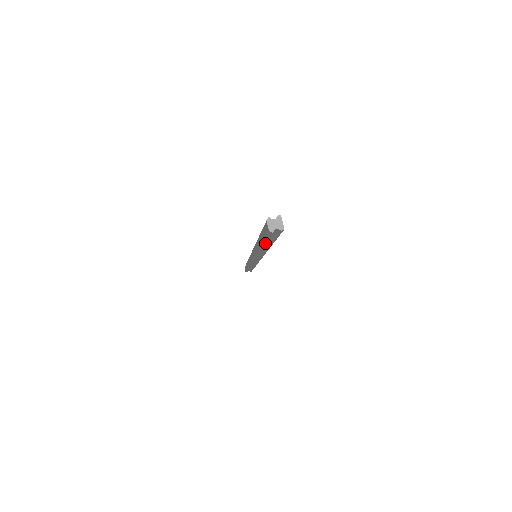
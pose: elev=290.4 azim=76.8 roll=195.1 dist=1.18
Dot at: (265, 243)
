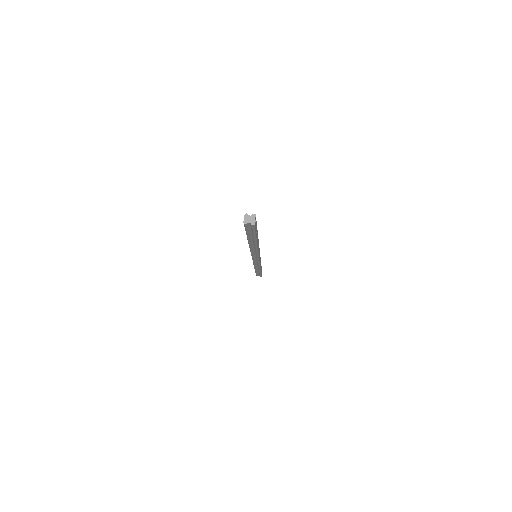
Dot at: (248, 236)
